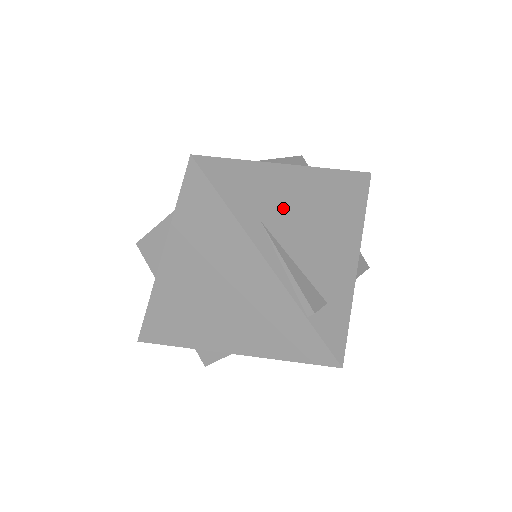
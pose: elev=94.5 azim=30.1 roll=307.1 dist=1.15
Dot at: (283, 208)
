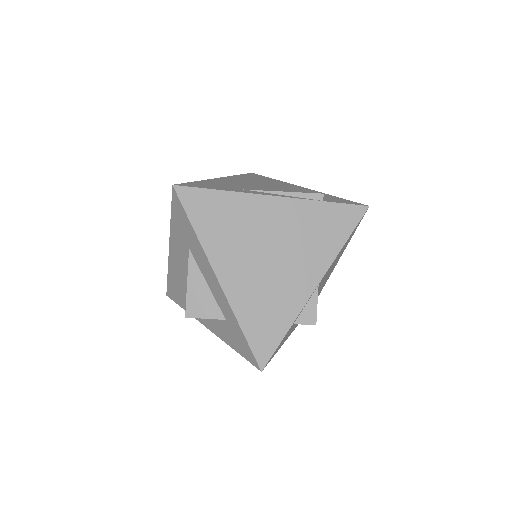
Dot at: (243, 186)
